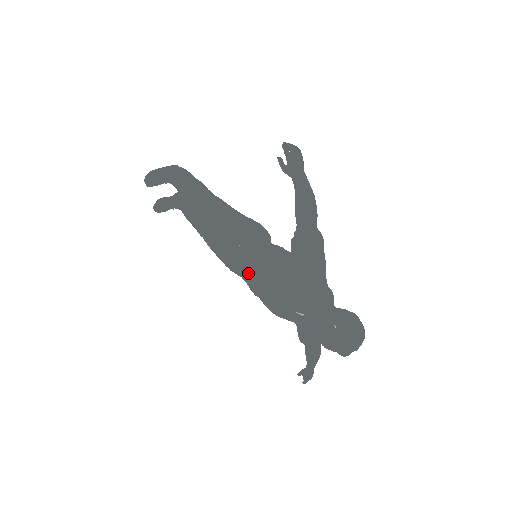
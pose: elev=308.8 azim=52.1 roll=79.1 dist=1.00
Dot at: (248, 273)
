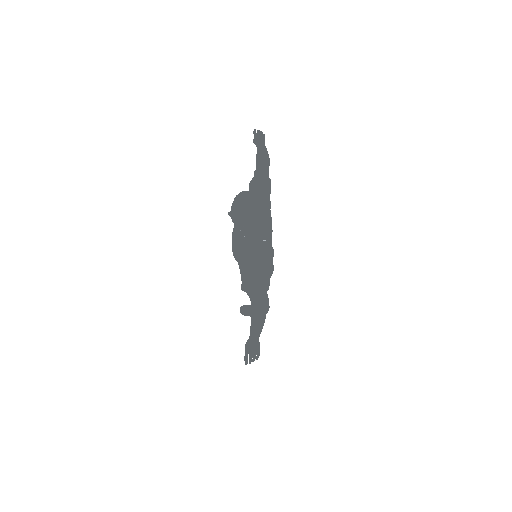
Dot at: occluded
